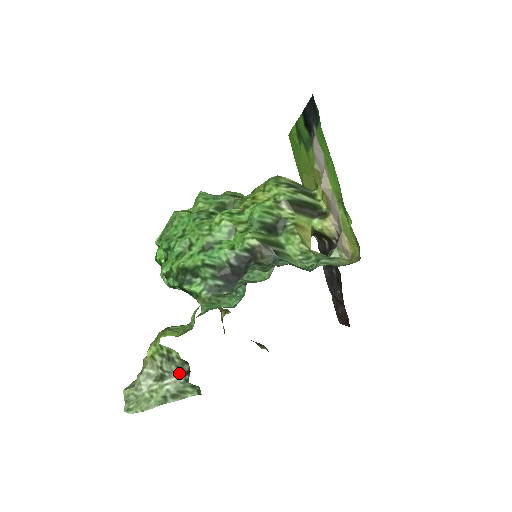
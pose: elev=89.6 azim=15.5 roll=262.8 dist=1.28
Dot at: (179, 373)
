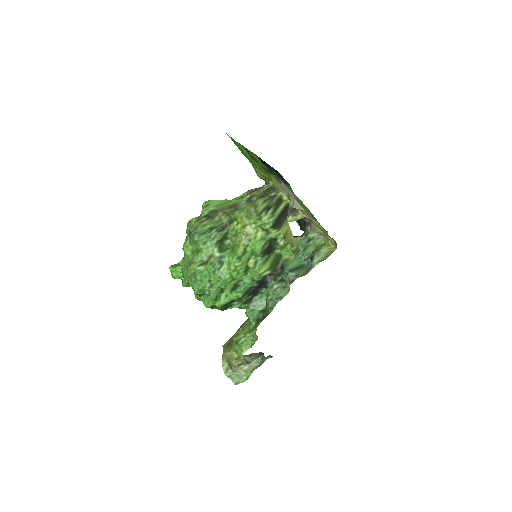
Dot at: (257, 356)
